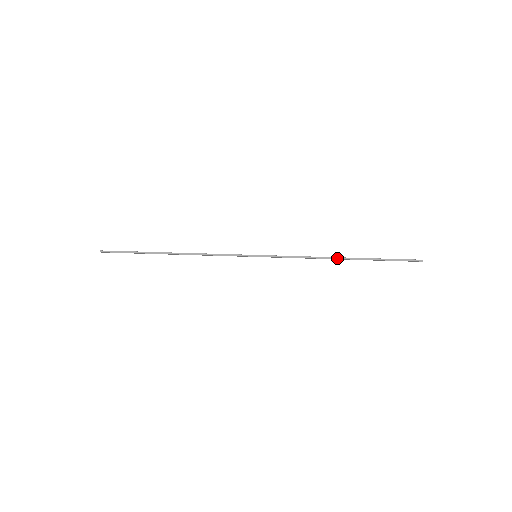
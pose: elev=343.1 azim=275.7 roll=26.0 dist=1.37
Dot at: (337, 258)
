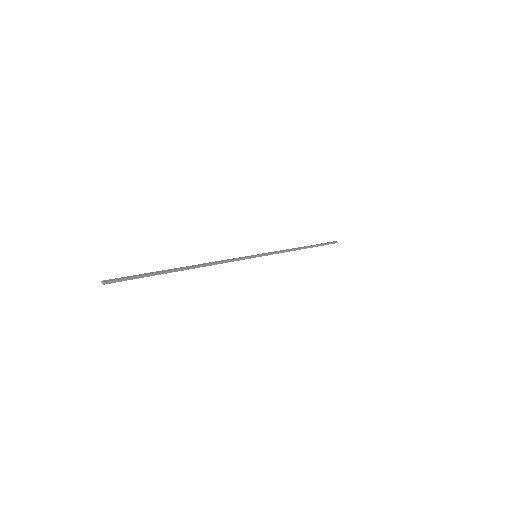
Dot at: occluded
